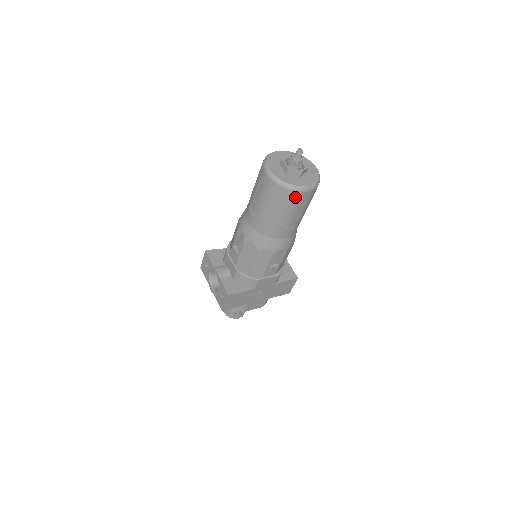
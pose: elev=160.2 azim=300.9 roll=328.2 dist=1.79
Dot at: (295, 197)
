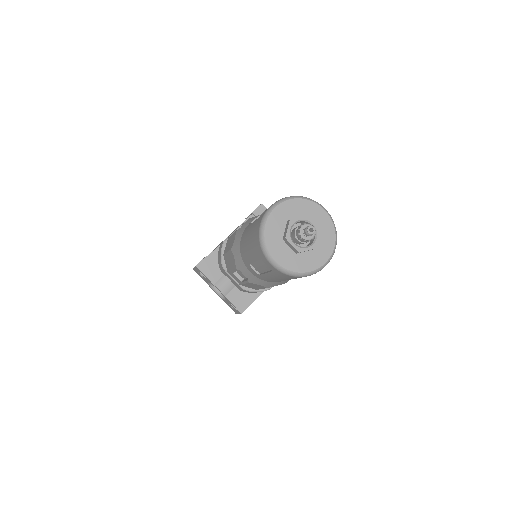
Dot at: occluded
